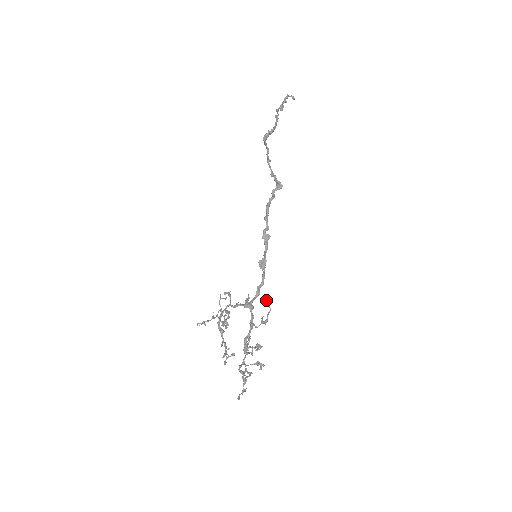
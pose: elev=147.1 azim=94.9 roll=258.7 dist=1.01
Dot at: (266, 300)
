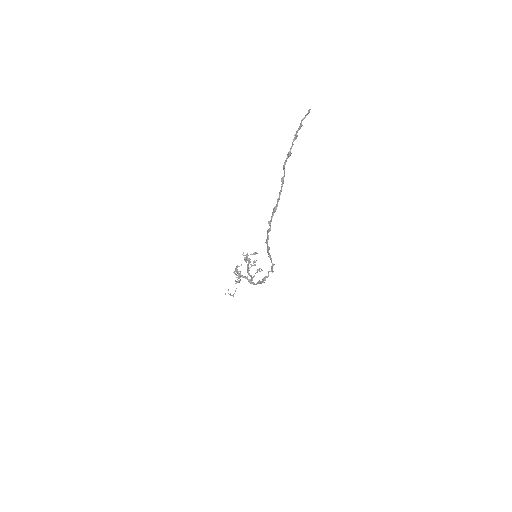
Dot at: occluded
